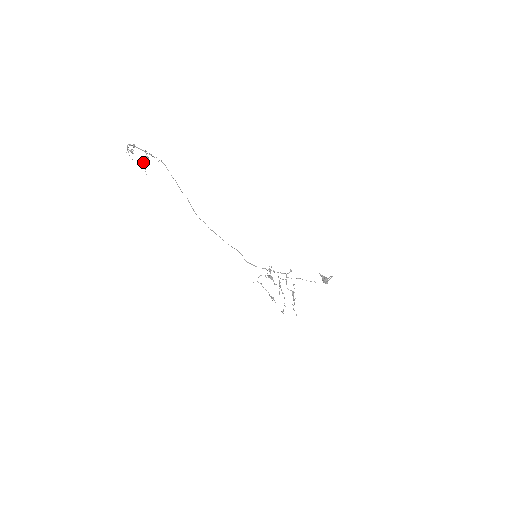
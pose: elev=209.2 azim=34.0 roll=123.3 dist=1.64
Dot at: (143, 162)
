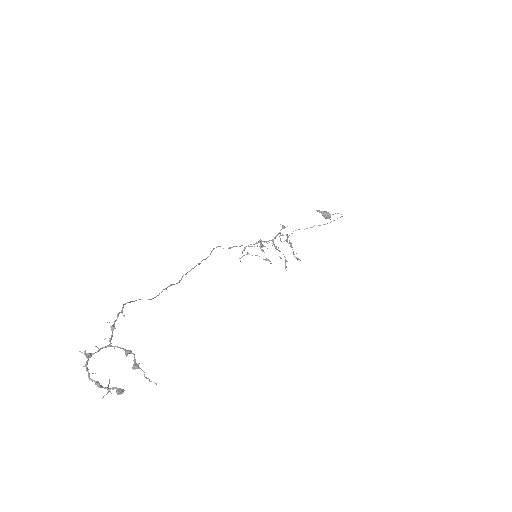
Dot at: occluded
